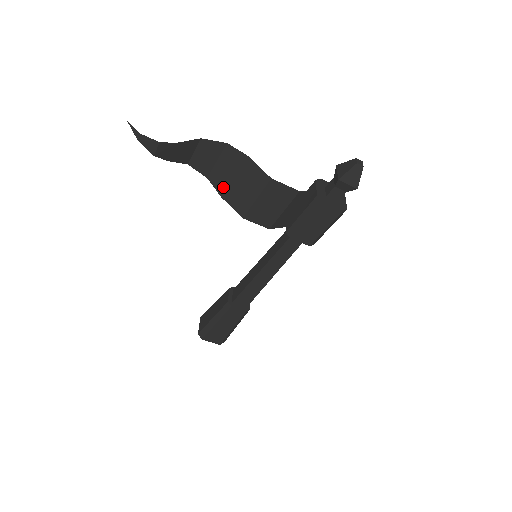
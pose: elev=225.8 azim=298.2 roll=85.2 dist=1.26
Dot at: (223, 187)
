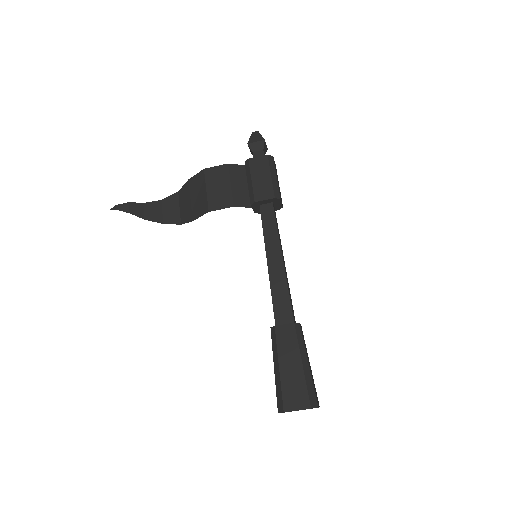
Dot at: (190, 214)
